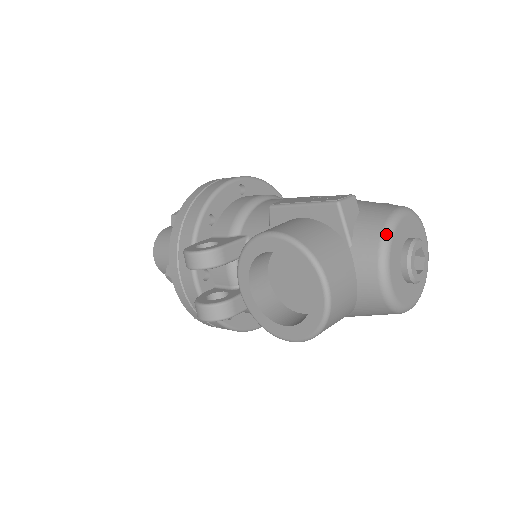
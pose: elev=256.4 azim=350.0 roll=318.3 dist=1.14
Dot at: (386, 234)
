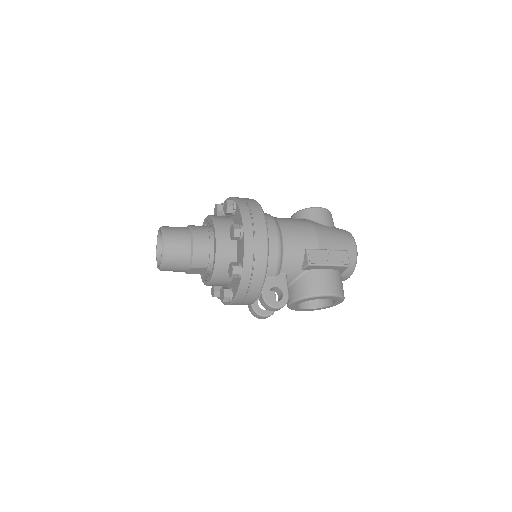
Dot at: occluded
